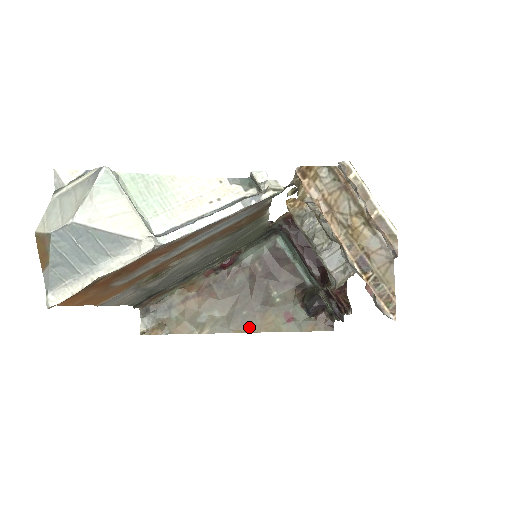
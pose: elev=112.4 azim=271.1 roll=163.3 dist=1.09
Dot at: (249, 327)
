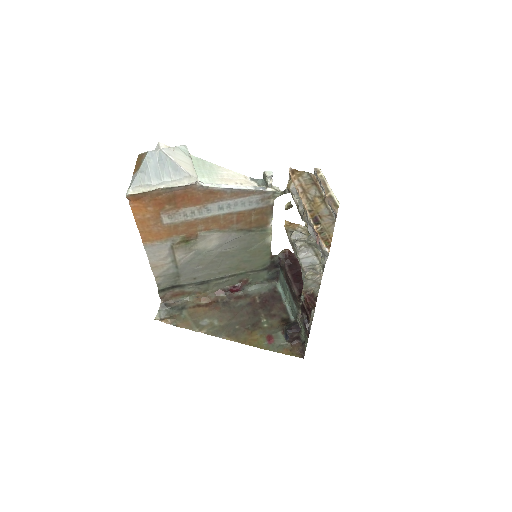
Dot at: (237, 338)
